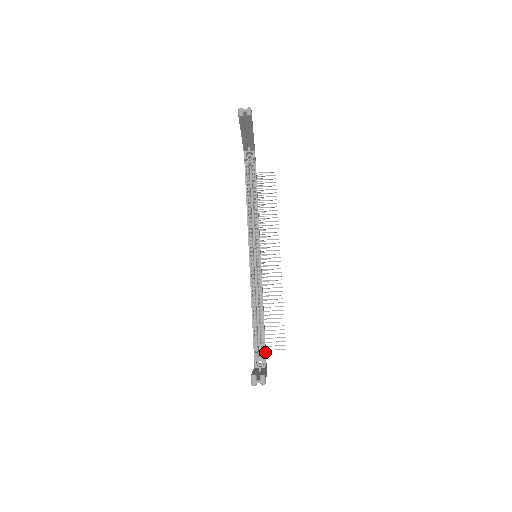
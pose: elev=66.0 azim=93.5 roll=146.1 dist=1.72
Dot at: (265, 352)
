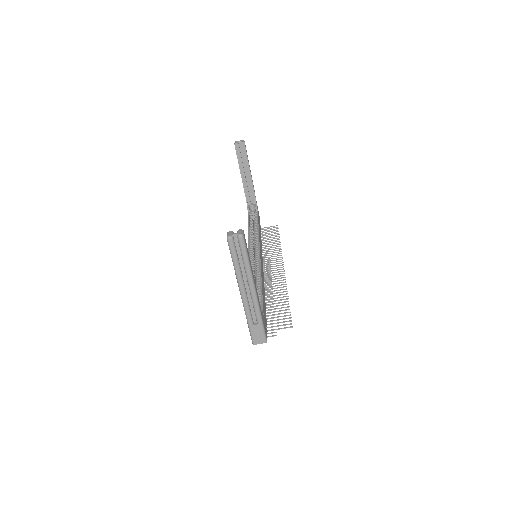
Dot at: (263, 311)
